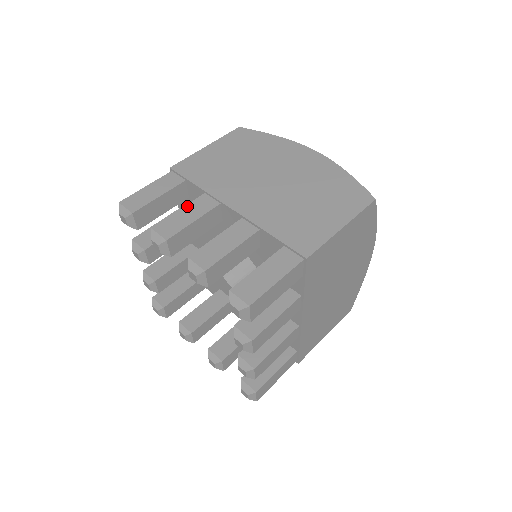
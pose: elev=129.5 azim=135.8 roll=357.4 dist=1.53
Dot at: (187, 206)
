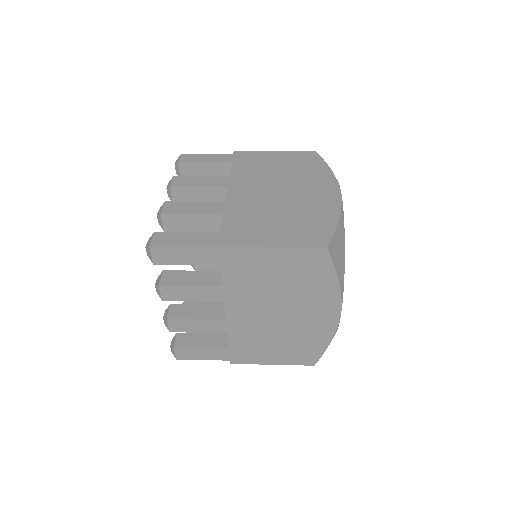
Dot at: (209, 176)
